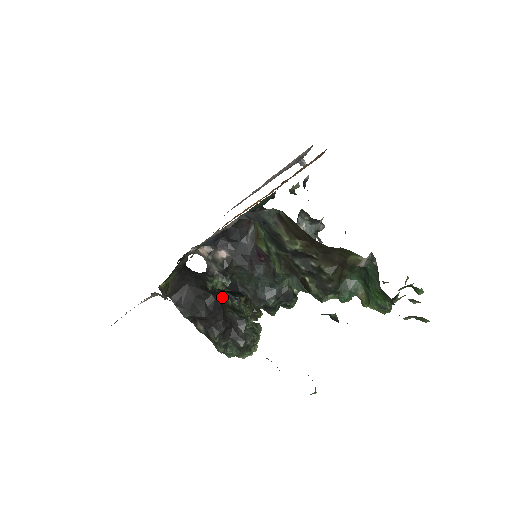
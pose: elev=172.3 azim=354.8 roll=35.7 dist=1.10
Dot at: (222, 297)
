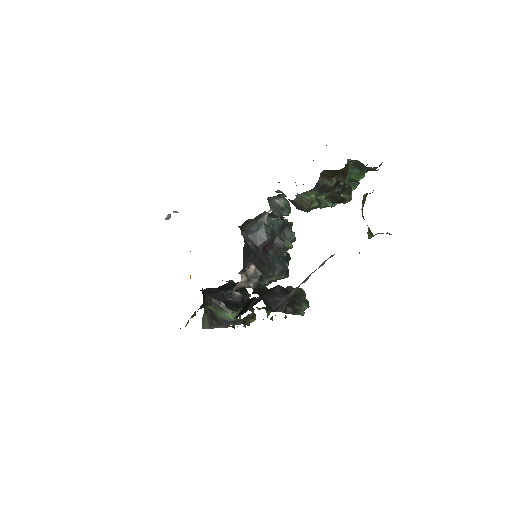
Dot at: occluded
